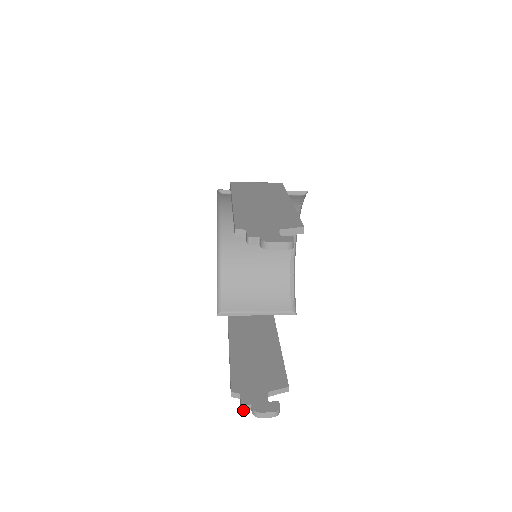
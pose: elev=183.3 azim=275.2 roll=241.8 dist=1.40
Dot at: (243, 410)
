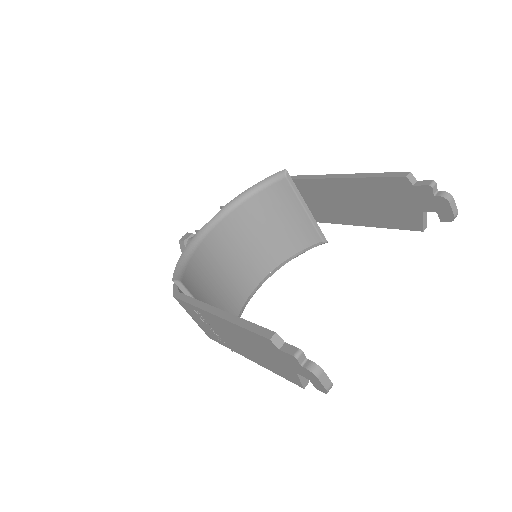
Dot at: (297, 358)
